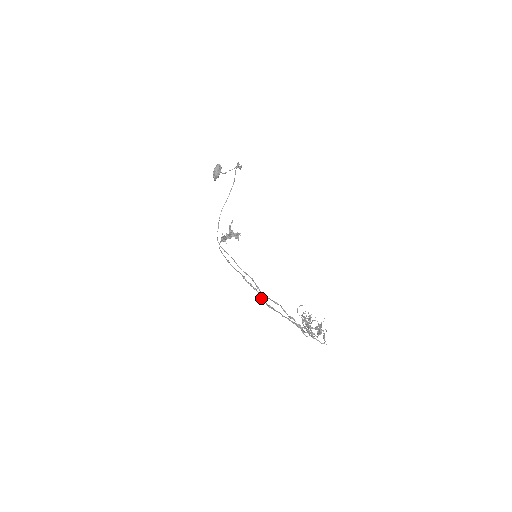
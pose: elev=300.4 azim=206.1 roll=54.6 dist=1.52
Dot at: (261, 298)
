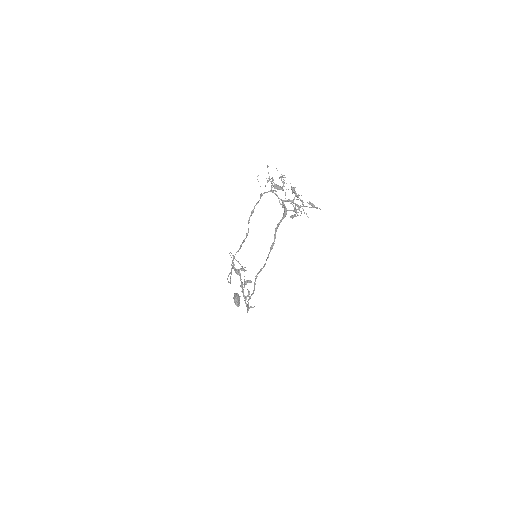
Dot at: occluded
